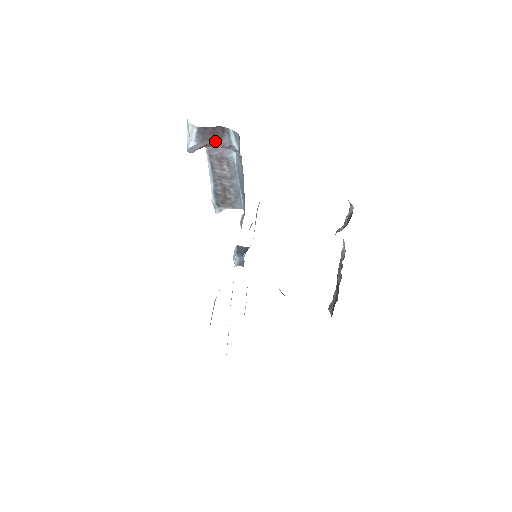
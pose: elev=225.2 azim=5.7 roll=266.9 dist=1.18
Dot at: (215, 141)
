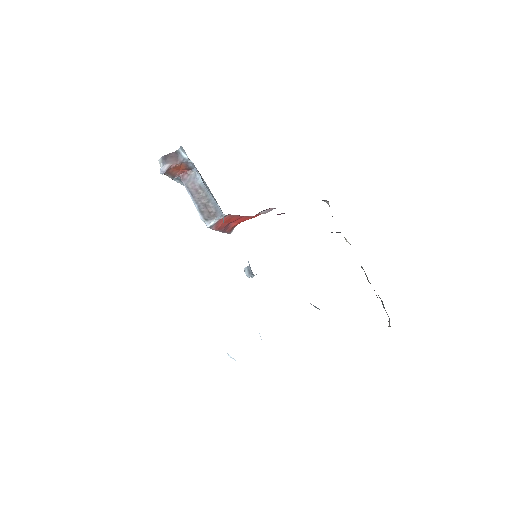
Dot at: (175, 161)
